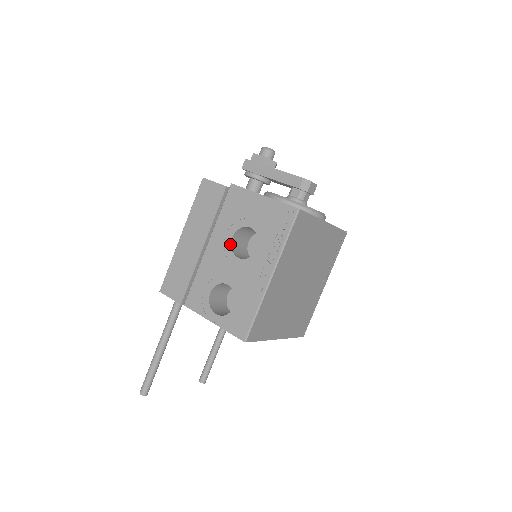
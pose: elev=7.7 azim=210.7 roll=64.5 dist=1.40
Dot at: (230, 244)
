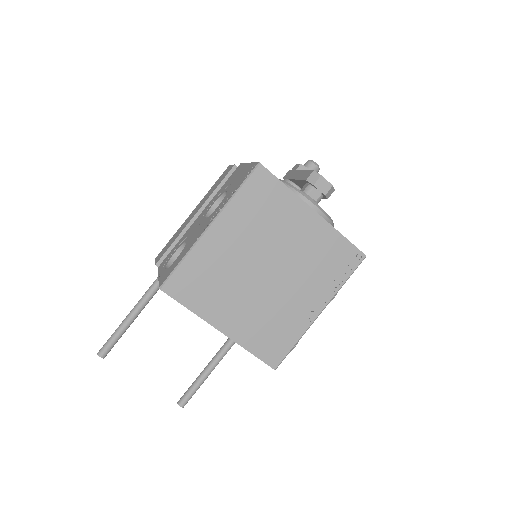
Dot at: (209, 209)
